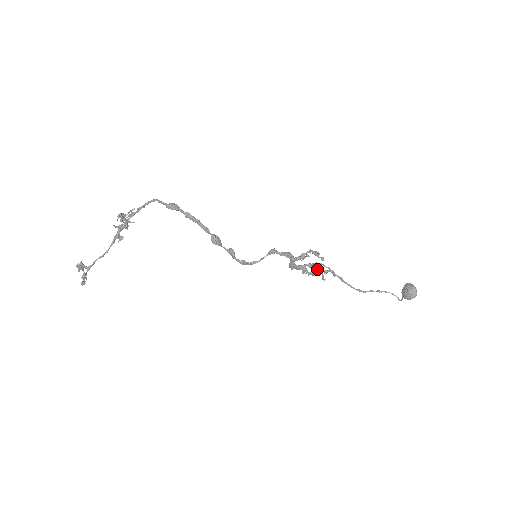
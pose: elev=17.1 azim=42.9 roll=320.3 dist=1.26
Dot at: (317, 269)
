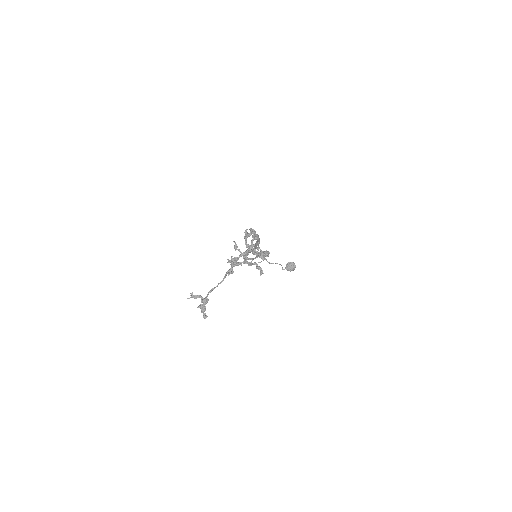
Dot at: (258, 249)
